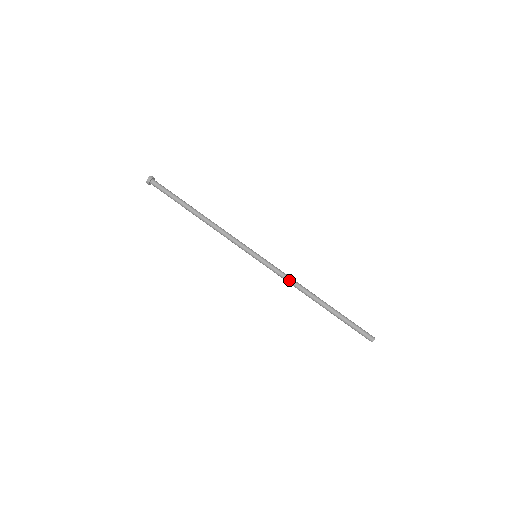
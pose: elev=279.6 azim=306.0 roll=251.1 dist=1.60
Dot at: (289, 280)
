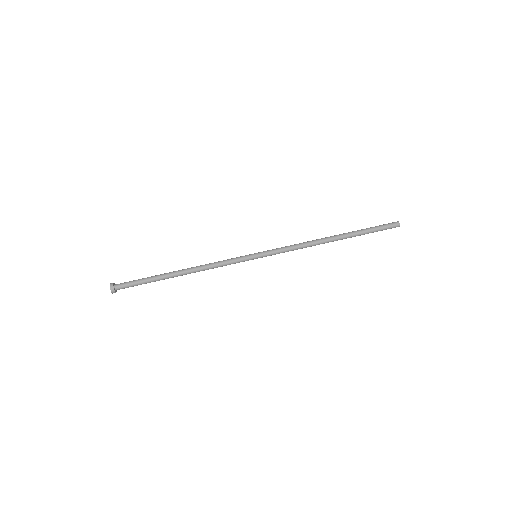
Dot at: (298, 244)
